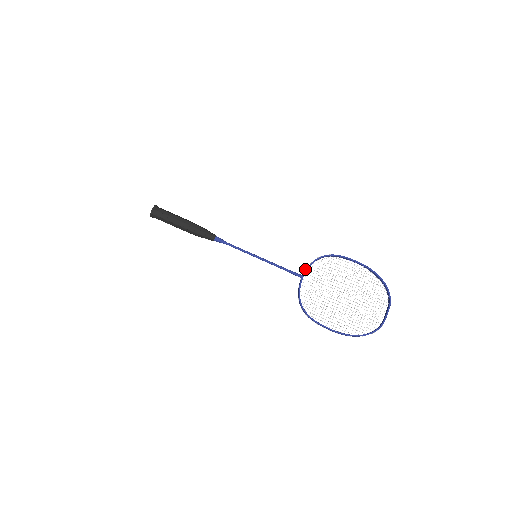
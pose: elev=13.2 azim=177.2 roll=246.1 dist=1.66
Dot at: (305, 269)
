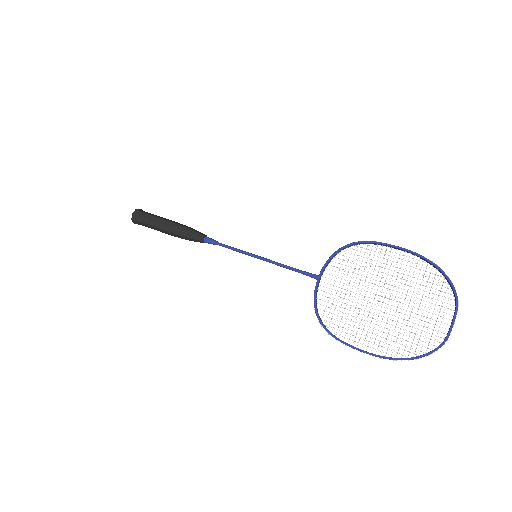
Dot at: occluded
